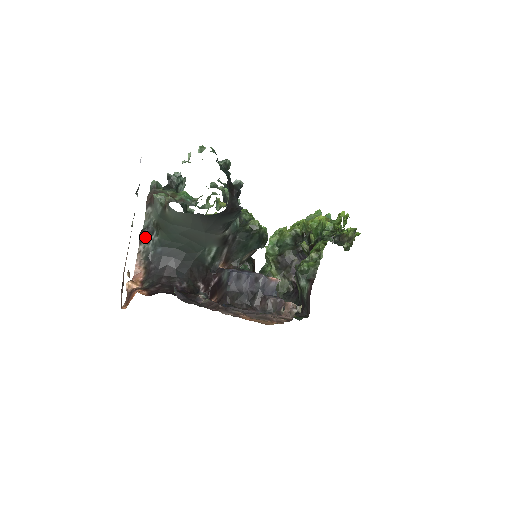
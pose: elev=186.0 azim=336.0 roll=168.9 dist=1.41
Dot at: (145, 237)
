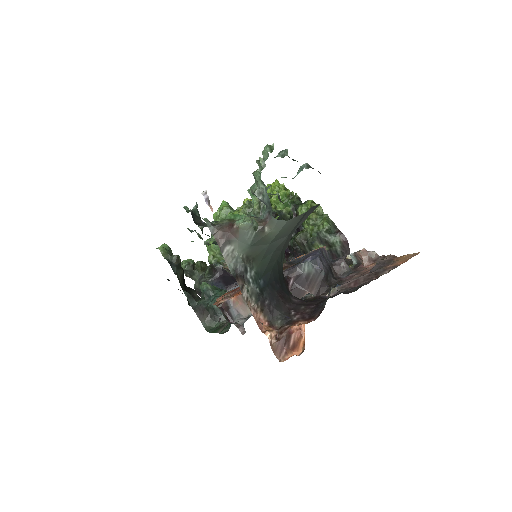
Dot at: (243, 280)
